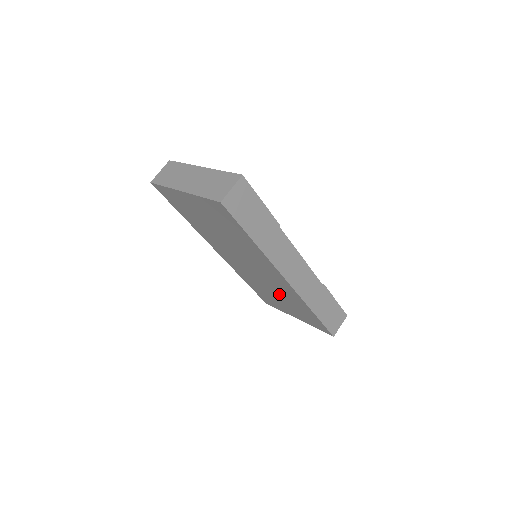
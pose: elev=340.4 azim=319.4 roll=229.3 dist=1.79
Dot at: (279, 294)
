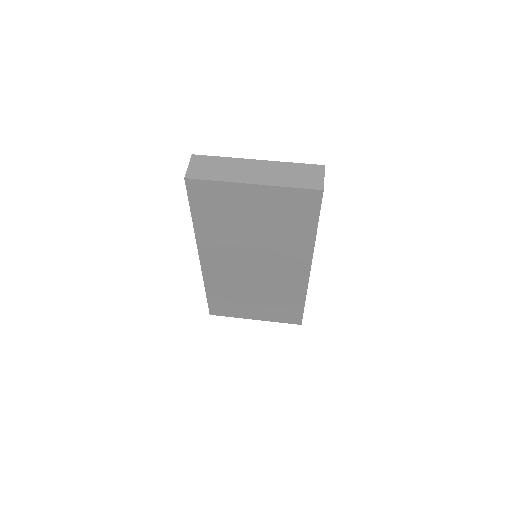
Dot at: (265, 293)
